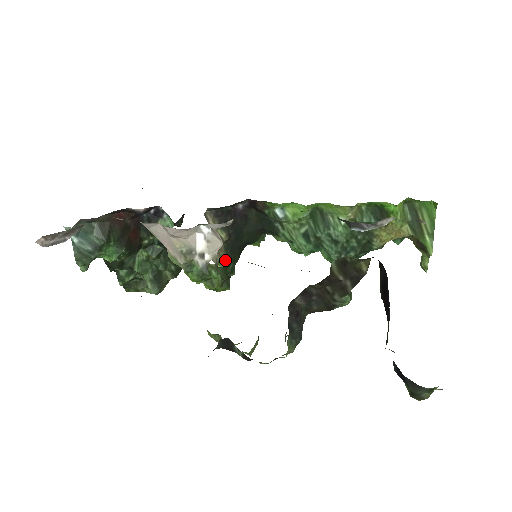
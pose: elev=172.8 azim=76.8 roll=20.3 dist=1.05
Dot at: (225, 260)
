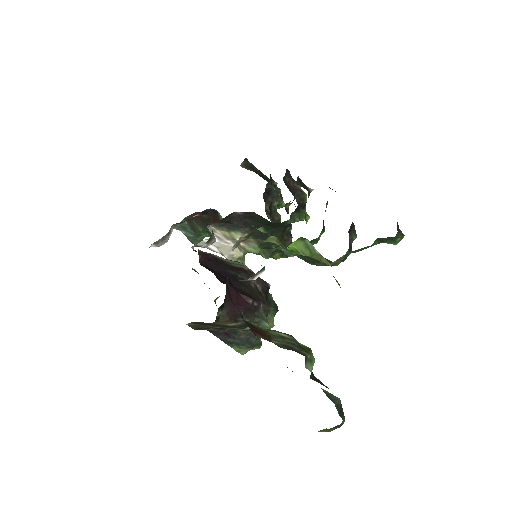
Dot at: (262, 245)
